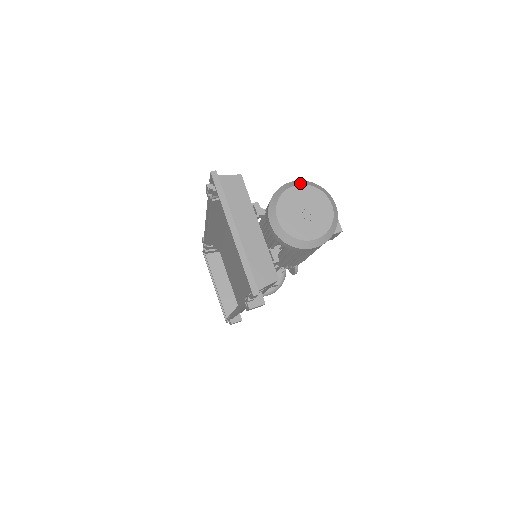
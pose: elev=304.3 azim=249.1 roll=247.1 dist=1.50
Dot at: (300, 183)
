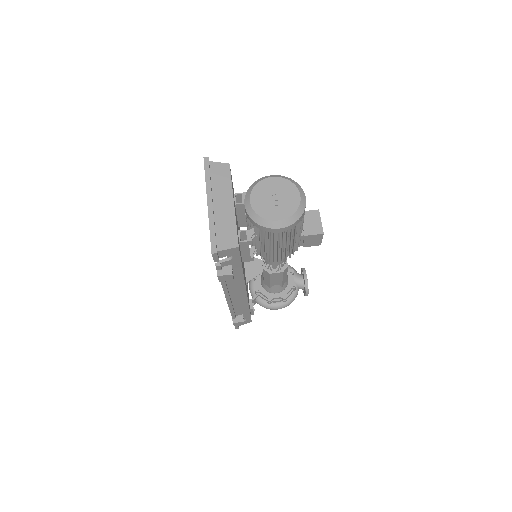
Dot at: (277, 176)
